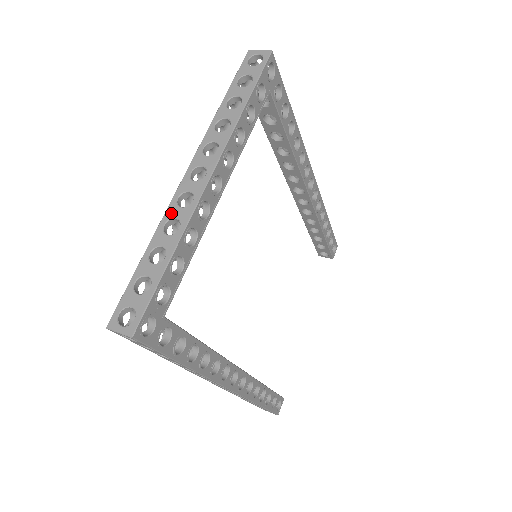
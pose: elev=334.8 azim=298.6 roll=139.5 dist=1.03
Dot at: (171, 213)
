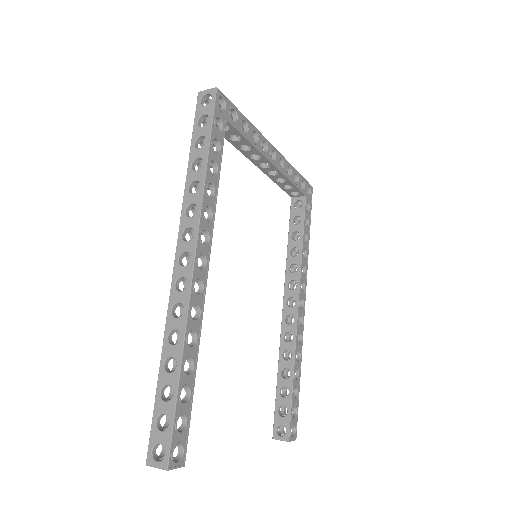
Dot at: occluded
